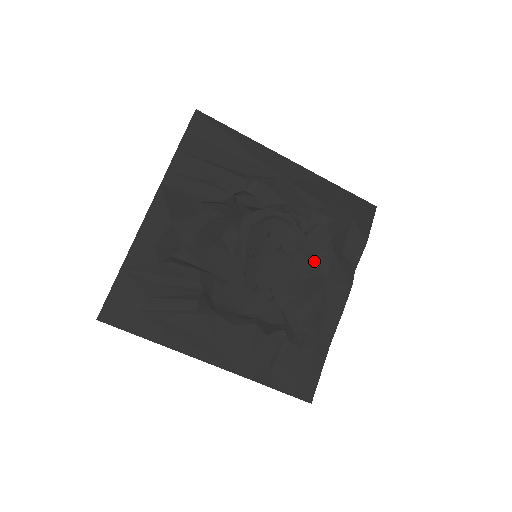
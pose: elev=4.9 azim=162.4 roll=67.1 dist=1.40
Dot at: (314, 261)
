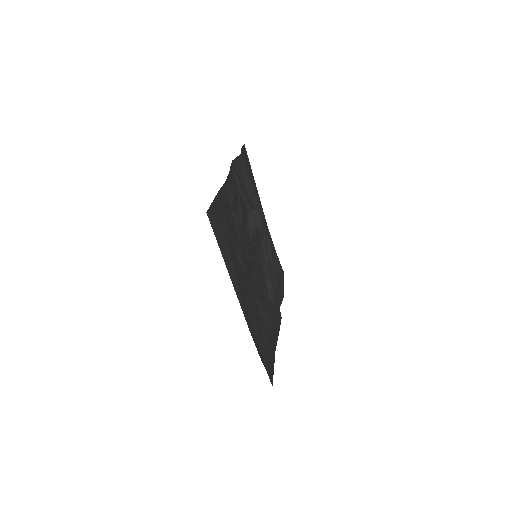
Dot at: (270, 286)
